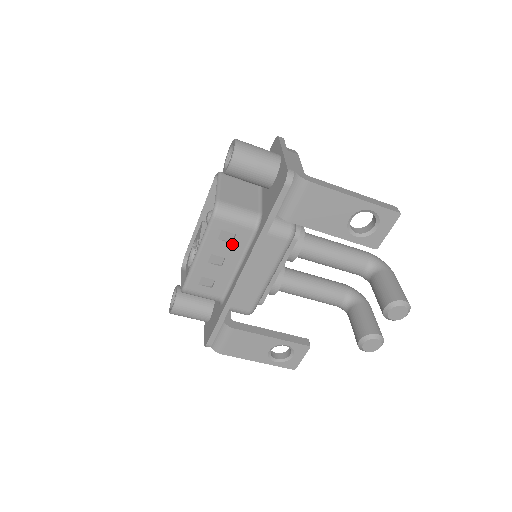
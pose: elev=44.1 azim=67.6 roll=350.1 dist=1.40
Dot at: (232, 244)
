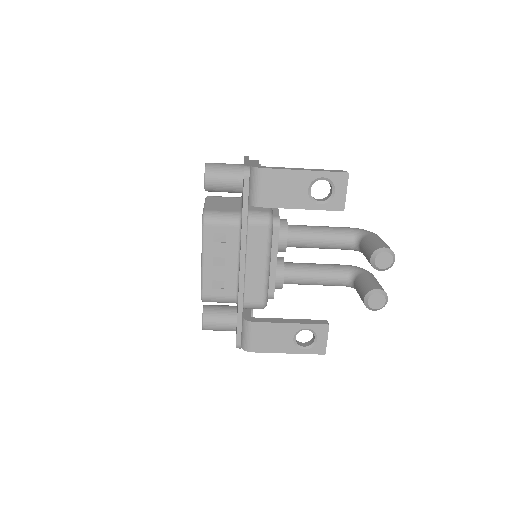
Dot at: (226, 243)
